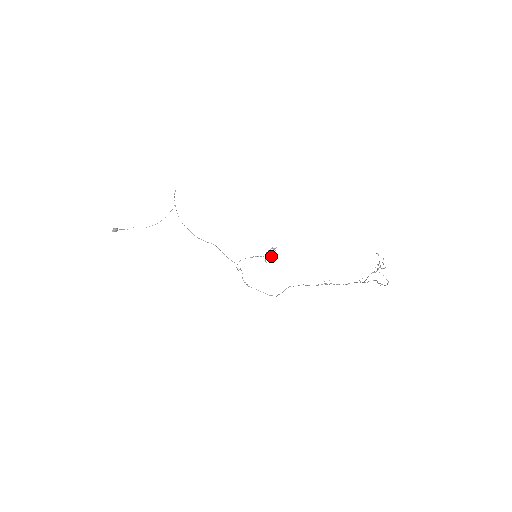
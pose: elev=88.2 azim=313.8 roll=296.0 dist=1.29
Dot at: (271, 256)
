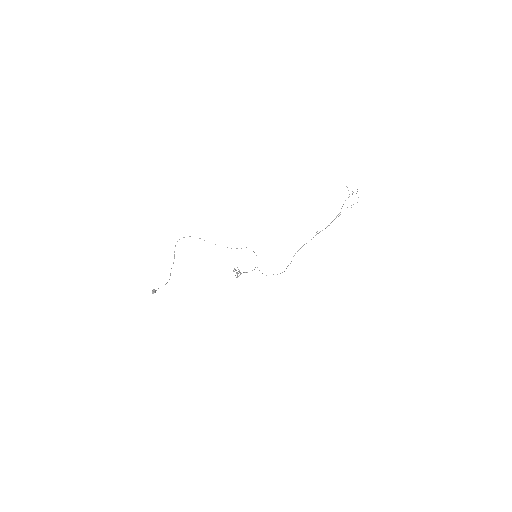
Dot at: occluded
